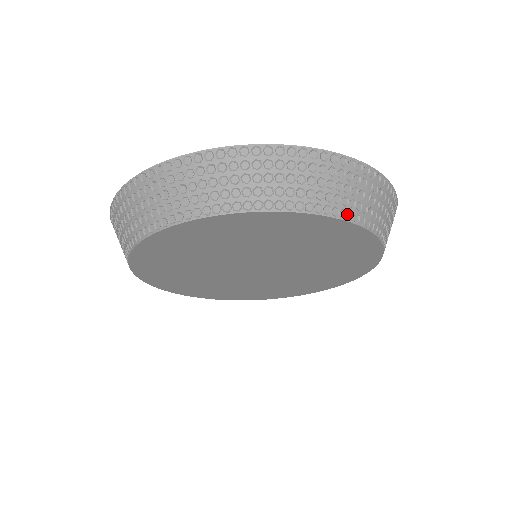
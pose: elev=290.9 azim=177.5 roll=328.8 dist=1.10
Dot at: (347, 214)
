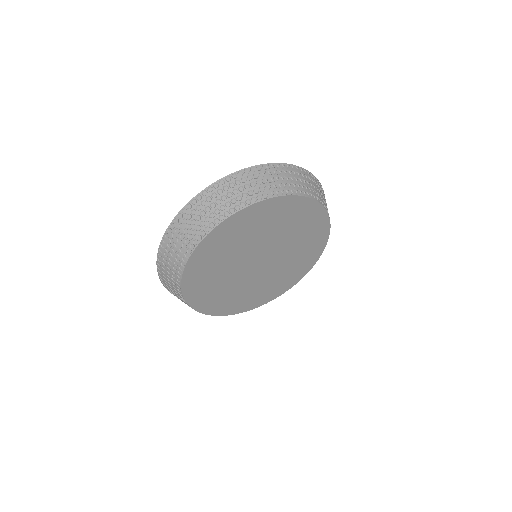
Dot at: occluded
